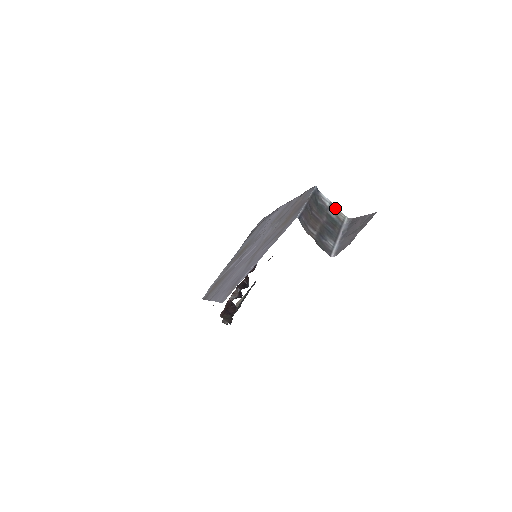
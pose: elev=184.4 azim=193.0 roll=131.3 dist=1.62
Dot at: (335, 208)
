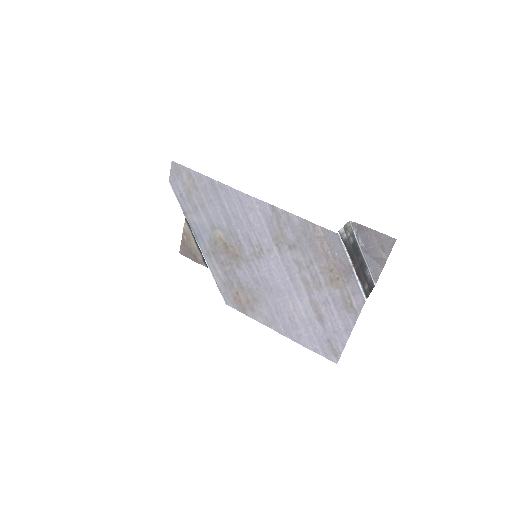
Dot at: (345, 227)
